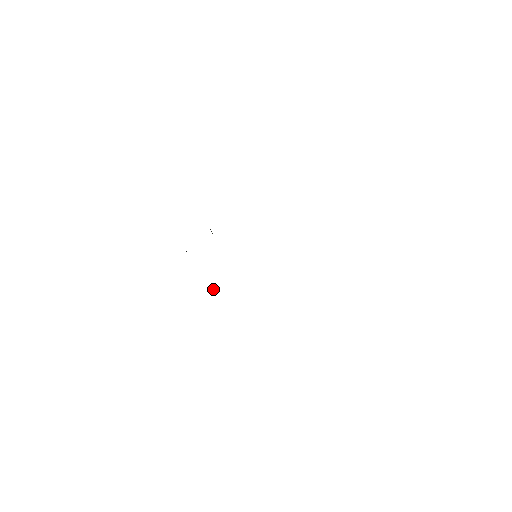
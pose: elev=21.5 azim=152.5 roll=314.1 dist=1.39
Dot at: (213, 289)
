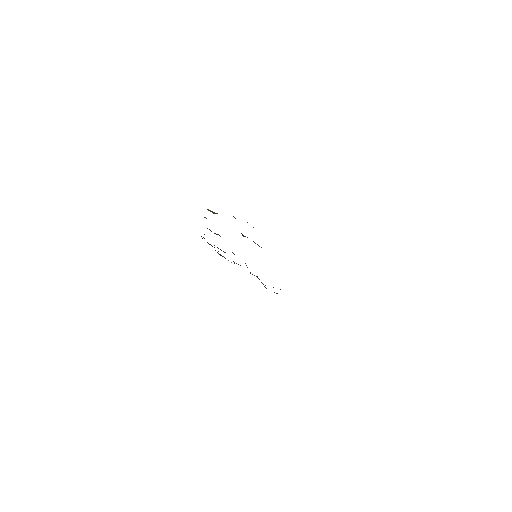
Dot at: occluded
